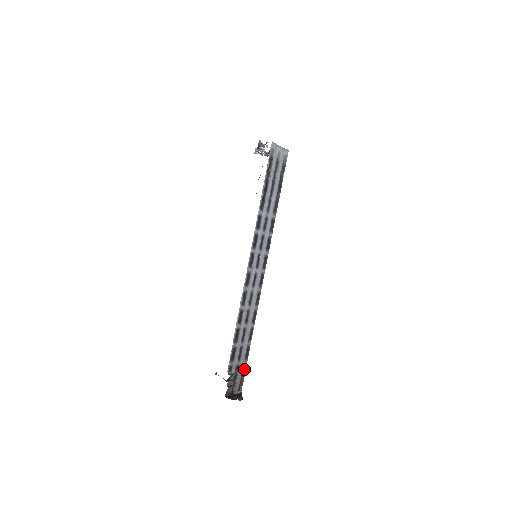
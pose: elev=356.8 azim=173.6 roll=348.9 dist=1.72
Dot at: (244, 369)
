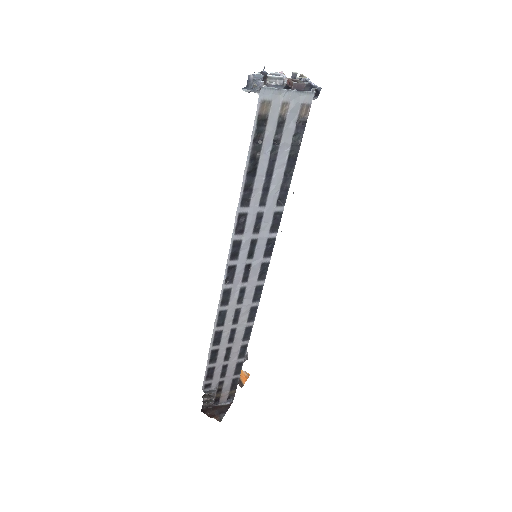
Dot at: (235, 382)
